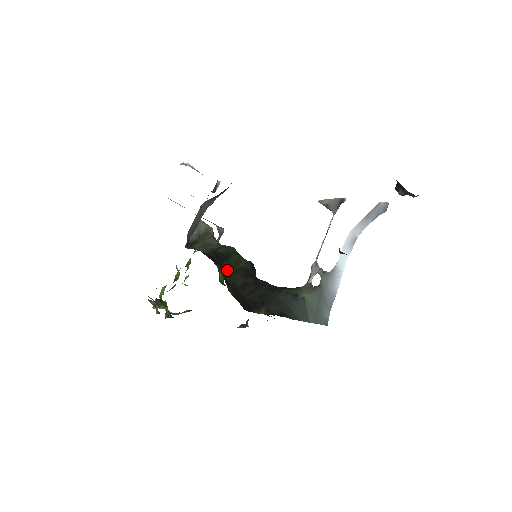
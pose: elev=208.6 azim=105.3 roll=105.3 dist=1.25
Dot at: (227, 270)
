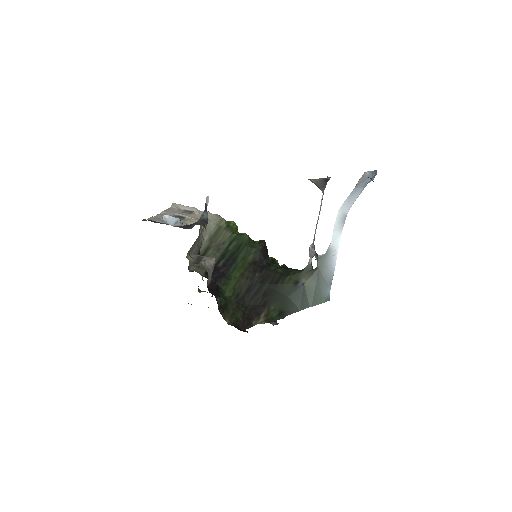
Dot at: (231, 281)
